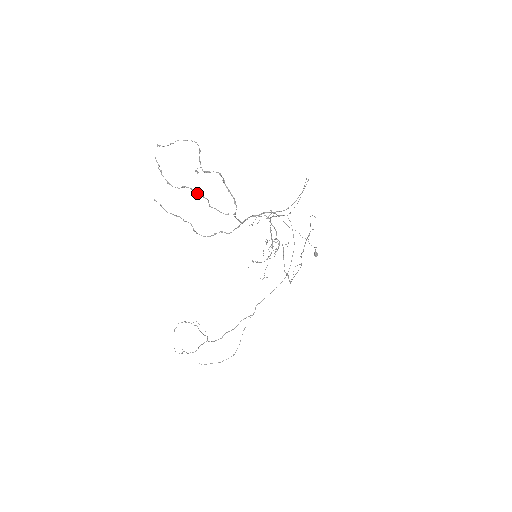
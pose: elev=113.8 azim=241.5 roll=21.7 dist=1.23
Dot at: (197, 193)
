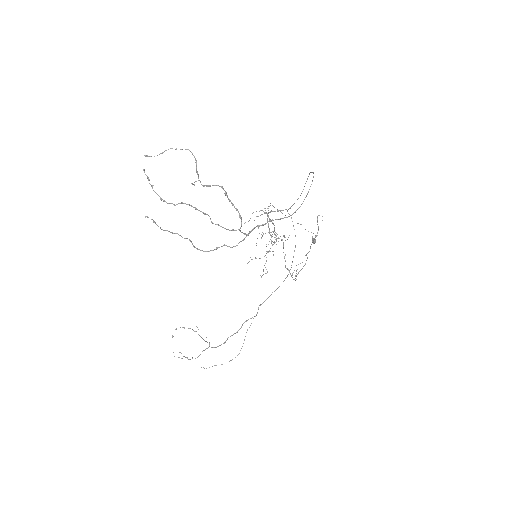
Dot at: (196, 209)
